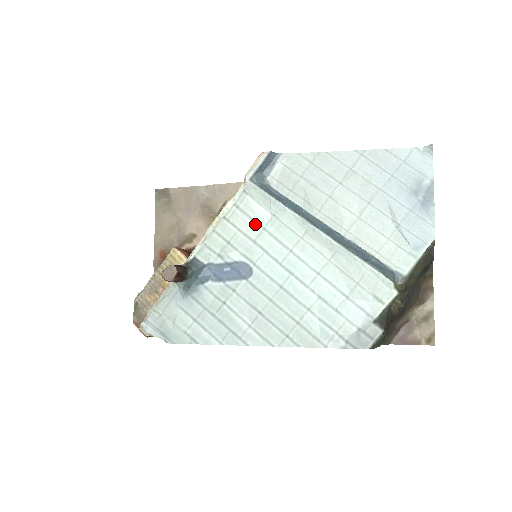
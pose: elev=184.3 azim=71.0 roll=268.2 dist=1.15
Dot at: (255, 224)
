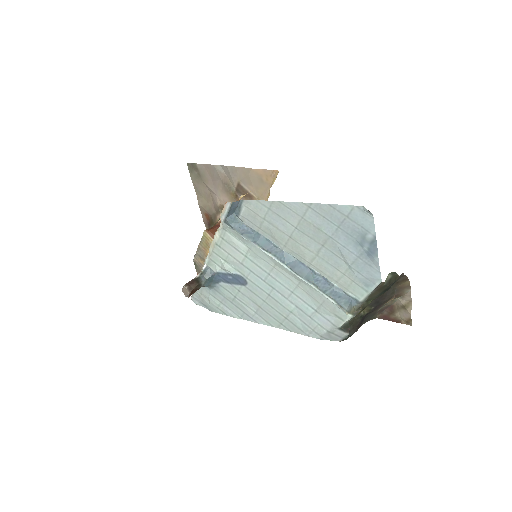
Dot at: (239, 252)
